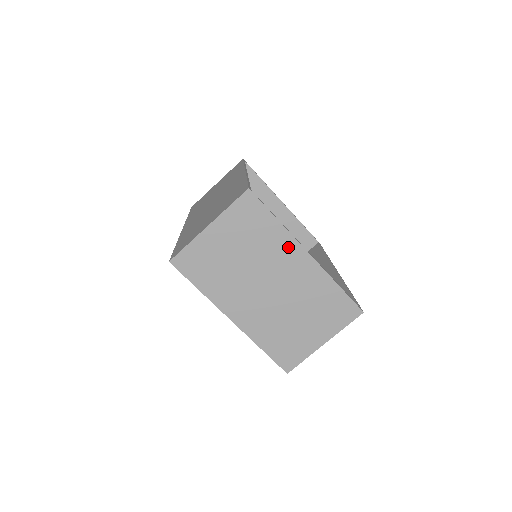
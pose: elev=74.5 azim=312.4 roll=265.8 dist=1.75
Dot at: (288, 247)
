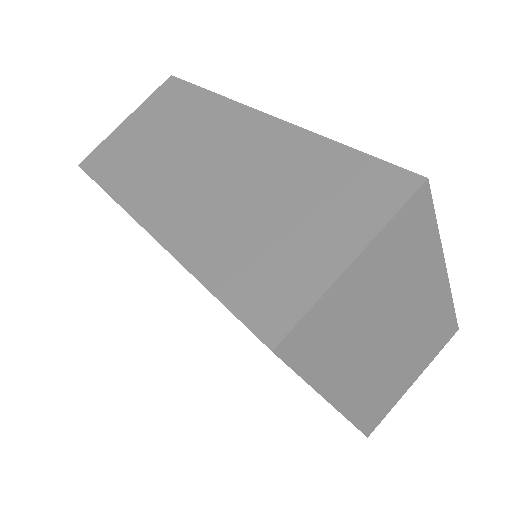
Dot at: (431, 269)
